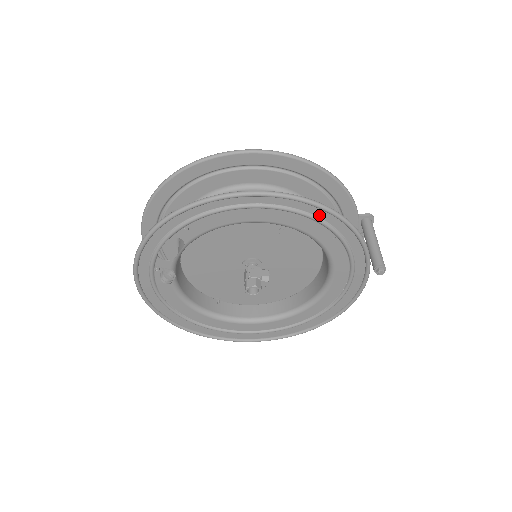
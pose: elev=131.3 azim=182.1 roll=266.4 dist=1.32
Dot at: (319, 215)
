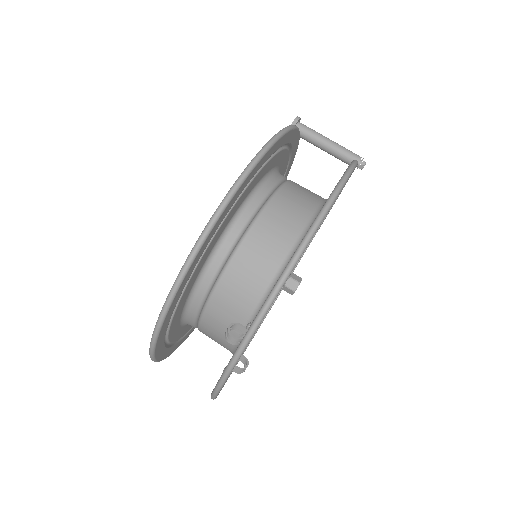
Dot at: occluded
